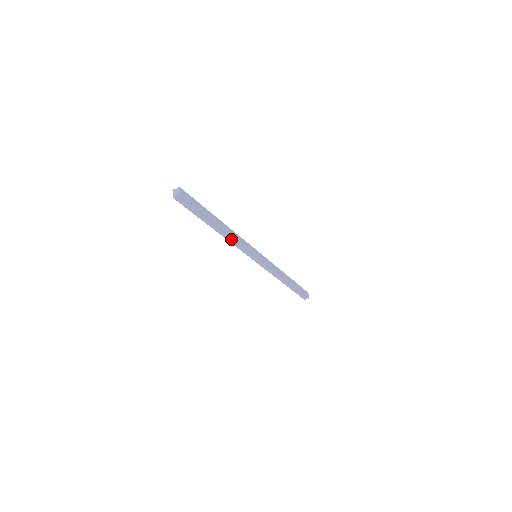
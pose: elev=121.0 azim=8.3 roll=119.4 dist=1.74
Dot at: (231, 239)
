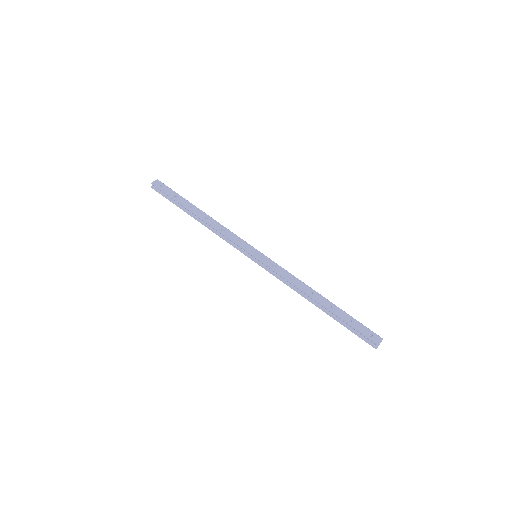
Dot at: (214, 230)
